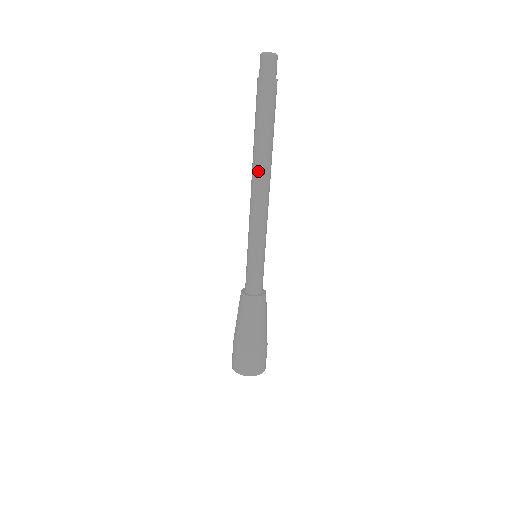
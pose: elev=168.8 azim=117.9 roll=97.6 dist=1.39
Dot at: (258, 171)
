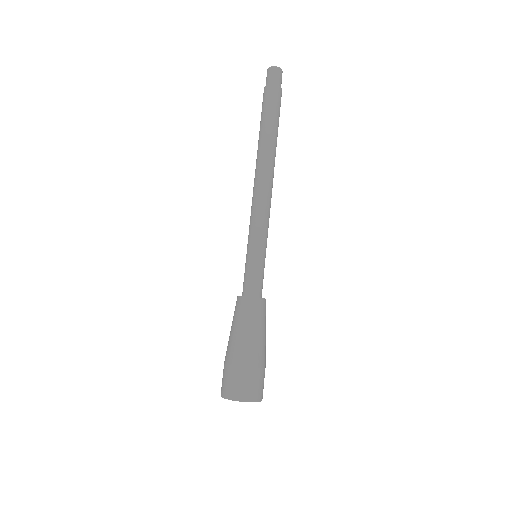
Dot at: (256, 166)
